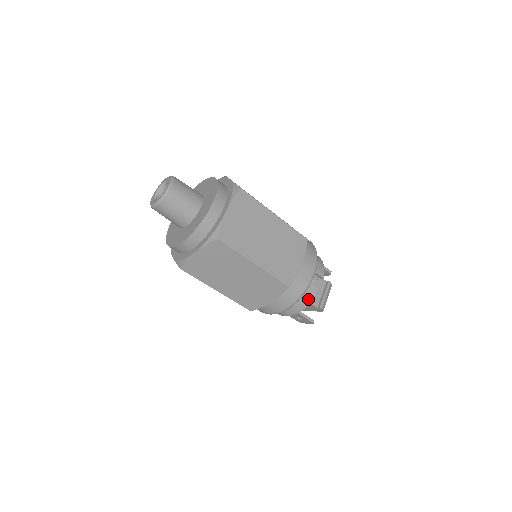
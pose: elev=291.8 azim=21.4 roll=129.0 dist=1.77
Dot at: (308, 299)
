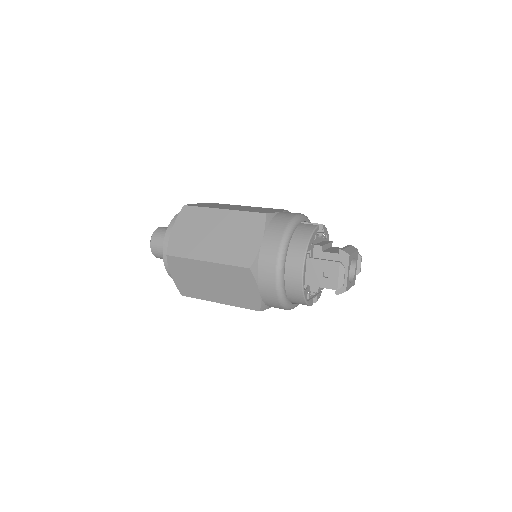
Dot at: (306, 232)
